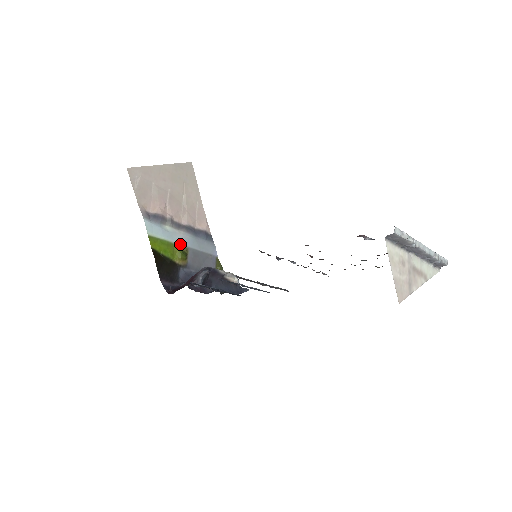
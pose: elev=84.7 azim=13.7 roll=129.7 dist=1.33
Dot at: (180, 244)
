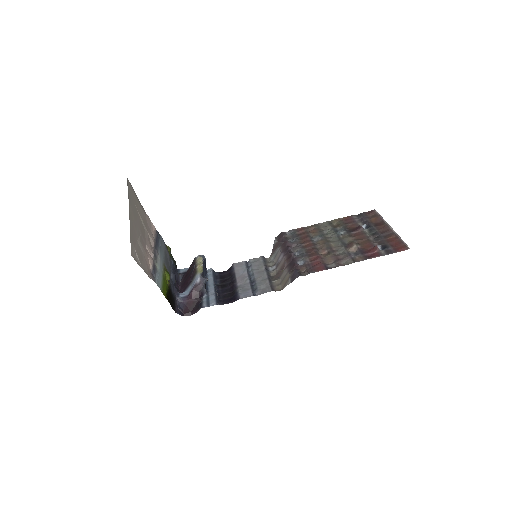
Dot at: (162, 268)
